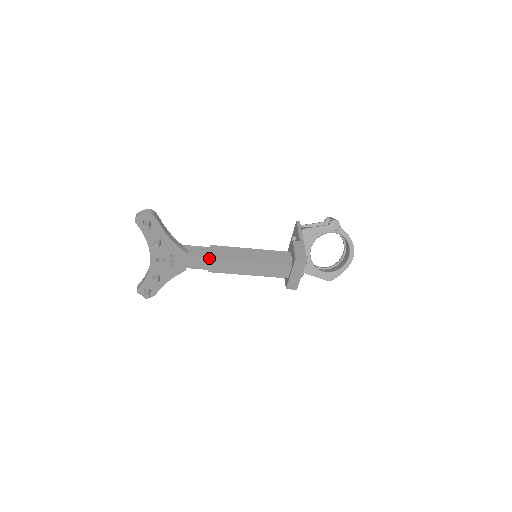
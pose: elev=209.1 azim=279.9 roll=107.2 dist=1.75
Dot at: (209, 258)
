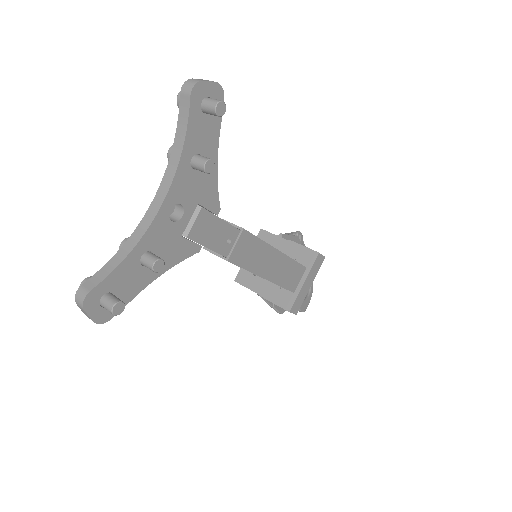
Dot at: (243, 228)
